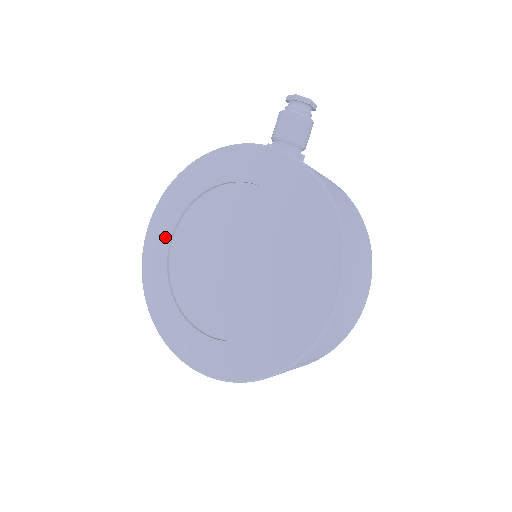
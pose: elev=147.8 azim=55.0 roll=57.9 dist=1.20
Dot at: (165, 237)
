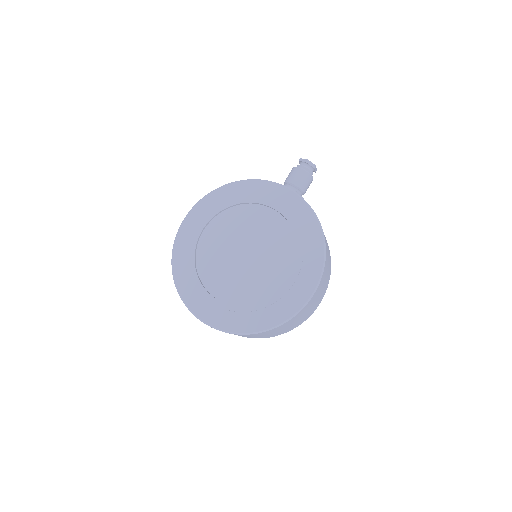
Dot at: (198, 228)
